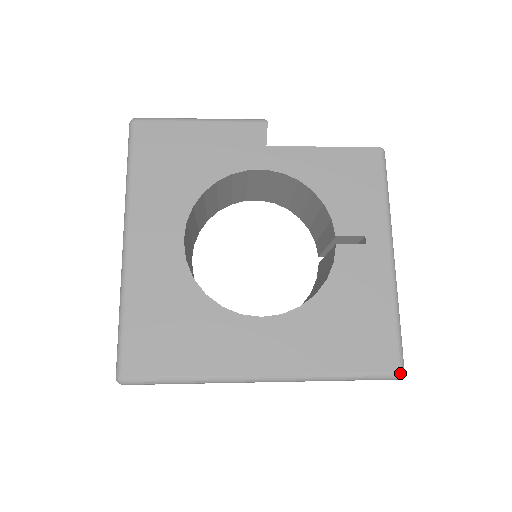
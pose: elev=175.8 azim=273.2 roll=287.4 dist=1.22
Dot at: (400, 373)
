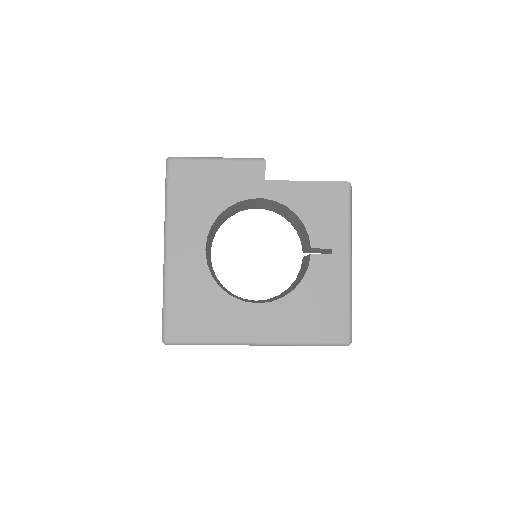
Dot at: (348, 342)
